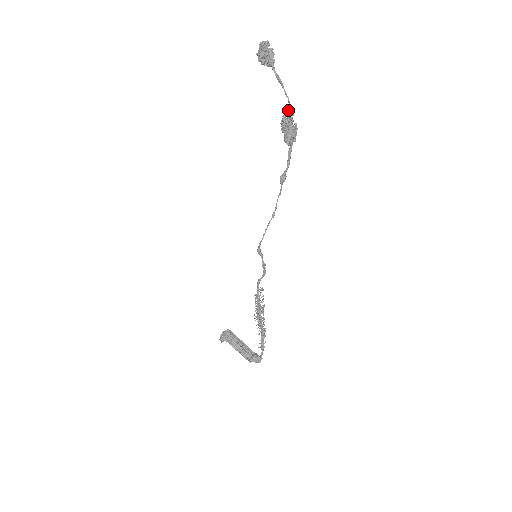
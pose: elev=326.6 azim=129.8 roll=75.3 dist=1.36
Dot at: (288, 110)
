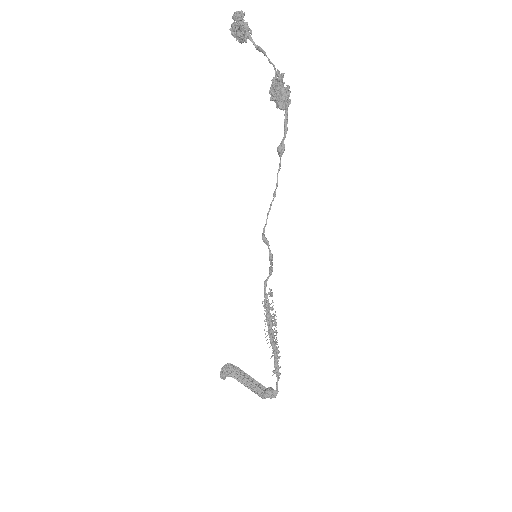
Dot at: (277, 71)
